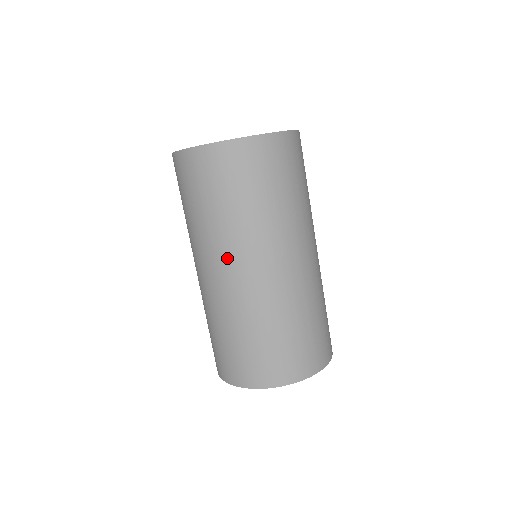
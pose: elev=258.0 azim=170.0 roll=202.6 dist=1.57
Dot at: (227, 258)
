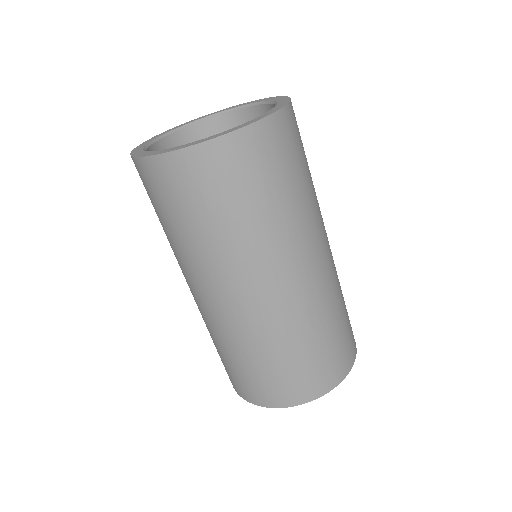
Dot at: (236, 280)
